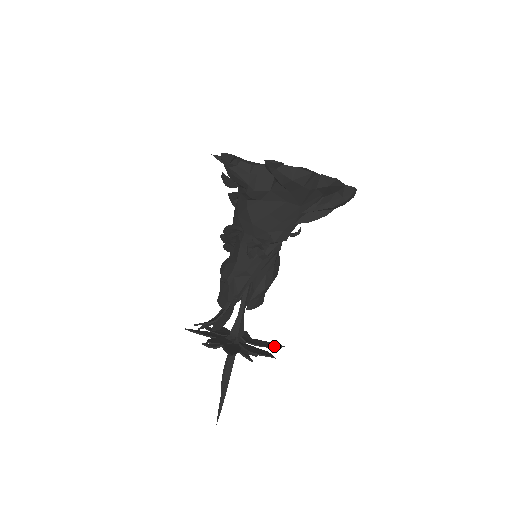
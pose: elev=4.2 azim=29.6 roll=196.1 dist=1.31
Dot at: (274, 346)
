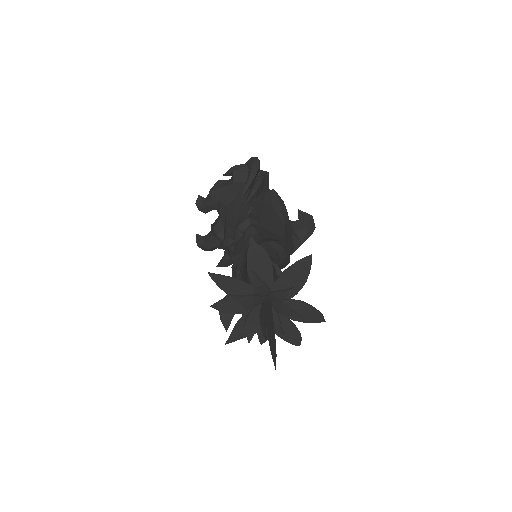
Dot at: (298, 263)
